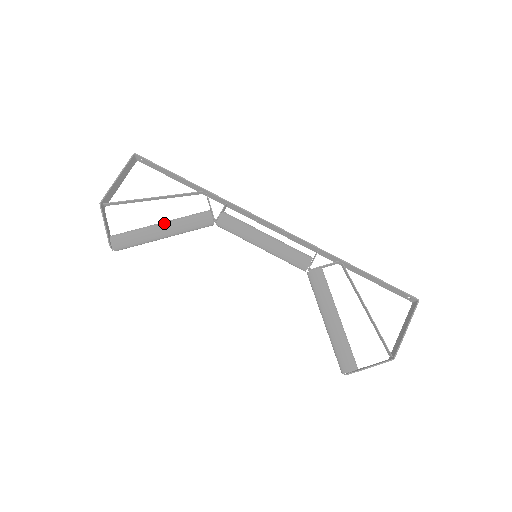
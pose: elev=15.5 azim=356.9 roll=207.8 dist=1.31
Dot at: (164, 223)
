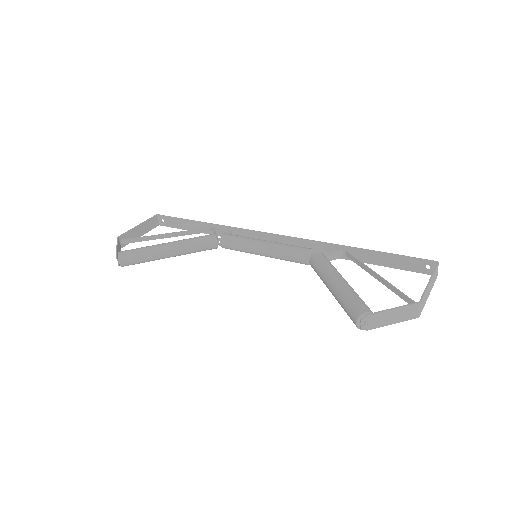
Dot at: (170, 242)
